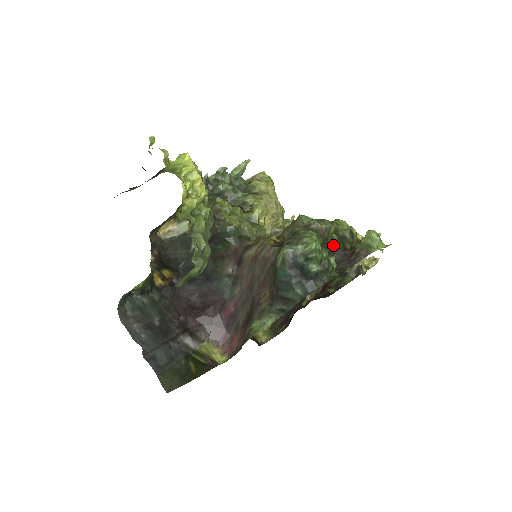
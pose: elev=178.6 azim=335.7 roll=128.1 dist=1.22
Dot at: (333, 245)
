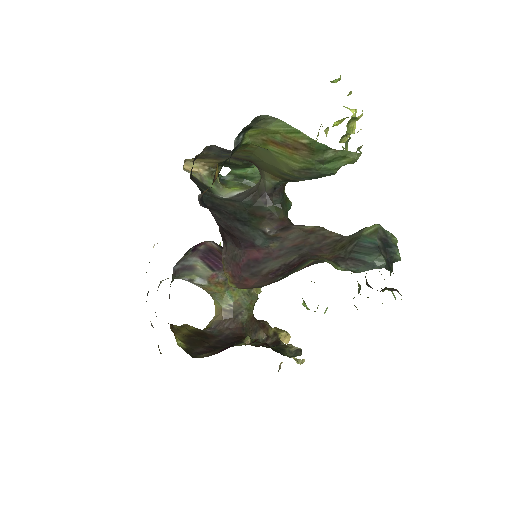
Dot at: occluded
